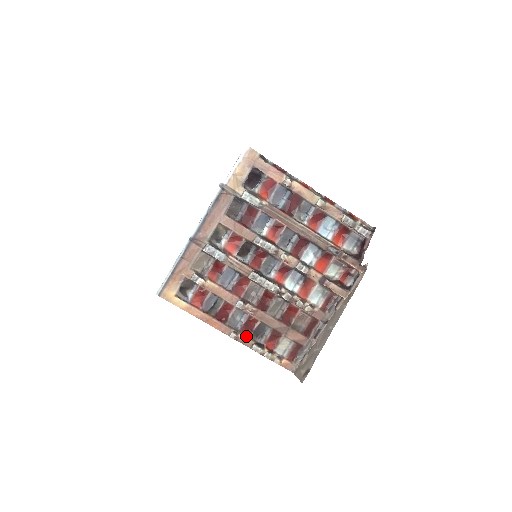
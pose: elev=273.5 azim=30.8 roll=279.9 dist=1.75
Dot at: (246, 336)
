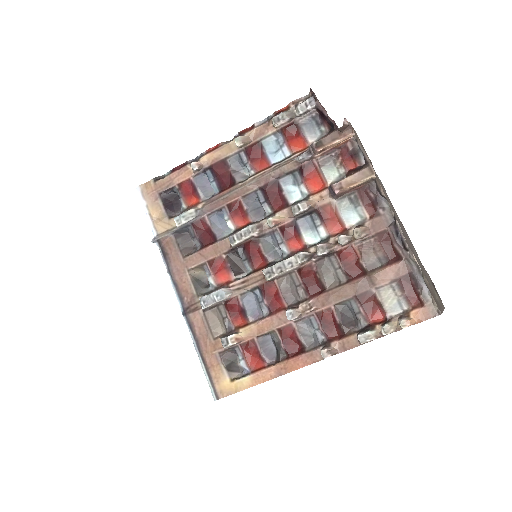
Dot at: (340, 338)
